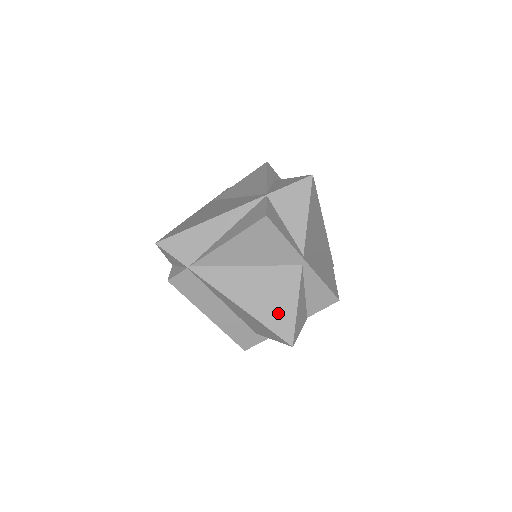
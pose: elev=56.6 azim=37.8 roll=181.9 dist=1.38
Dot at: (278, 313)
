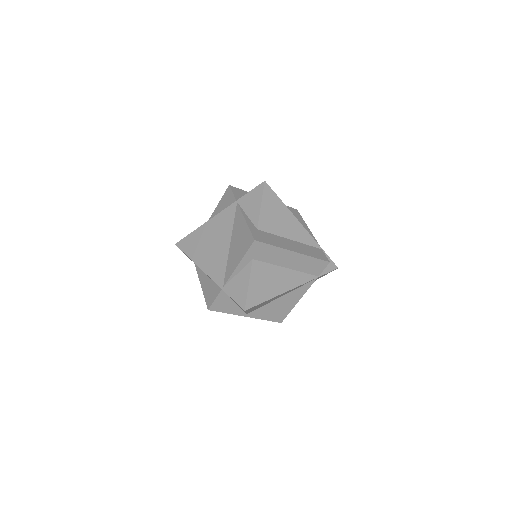
Dot at: occluded
